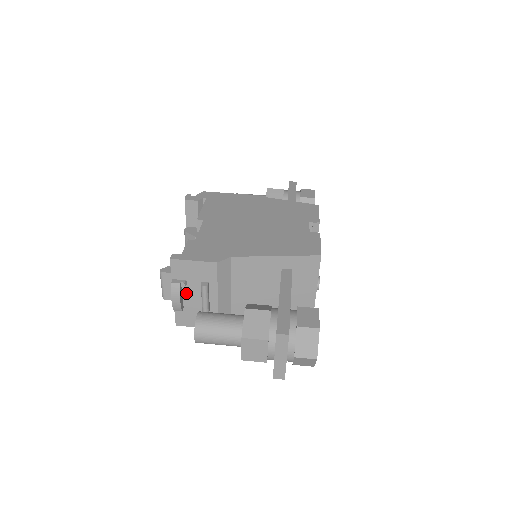
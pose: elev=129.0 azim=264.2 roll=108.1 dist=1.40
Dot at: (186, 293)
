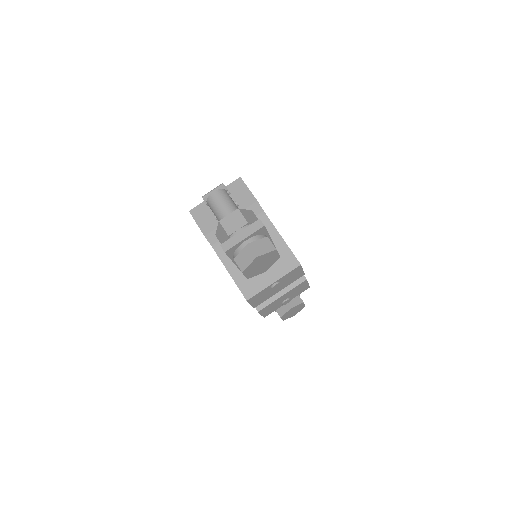
Dot at: occluded
